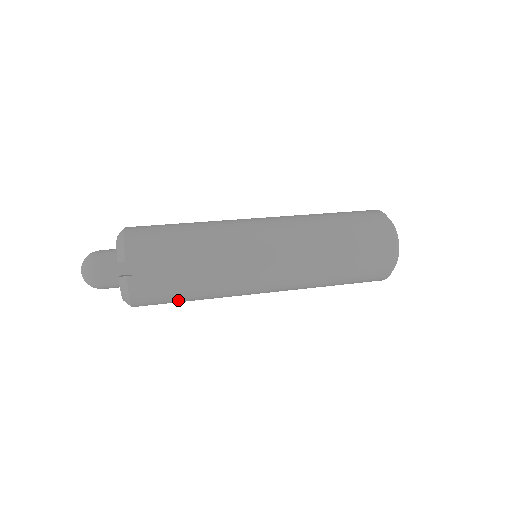
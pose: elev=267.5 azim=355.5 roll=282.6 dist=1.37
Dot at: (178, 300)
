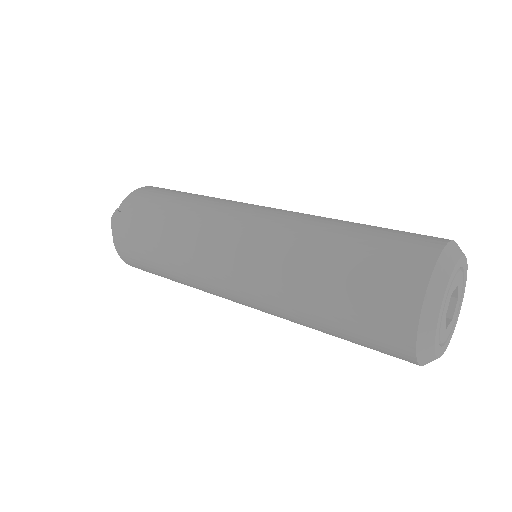
Dot at: (156, 271)
